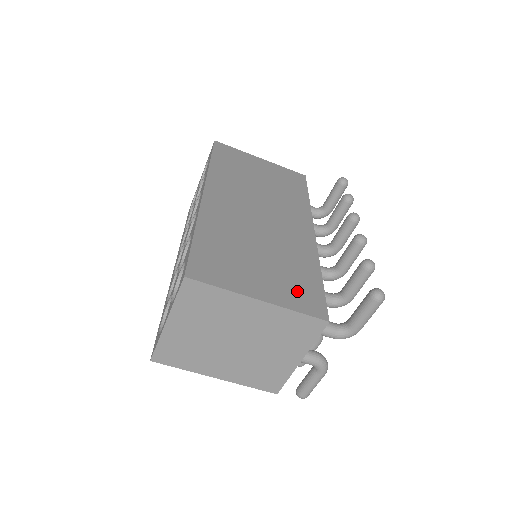
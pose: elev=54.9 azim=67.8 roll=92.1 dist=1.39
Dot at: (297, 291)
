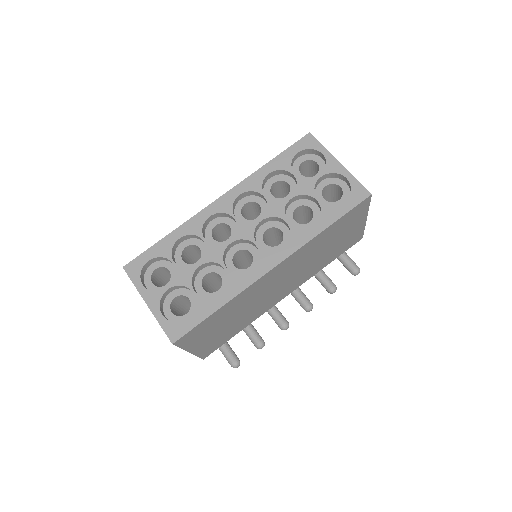
Dot at: (215, 344)
